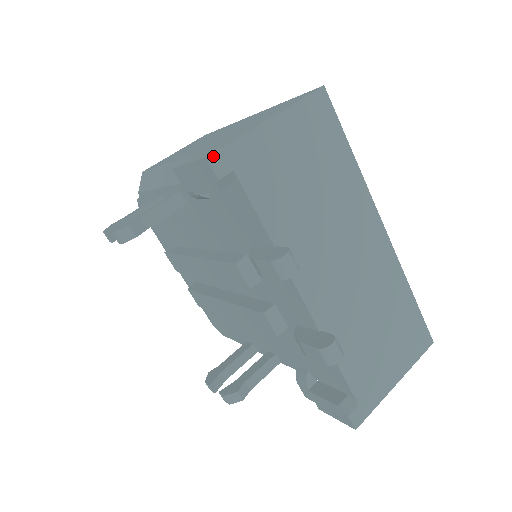
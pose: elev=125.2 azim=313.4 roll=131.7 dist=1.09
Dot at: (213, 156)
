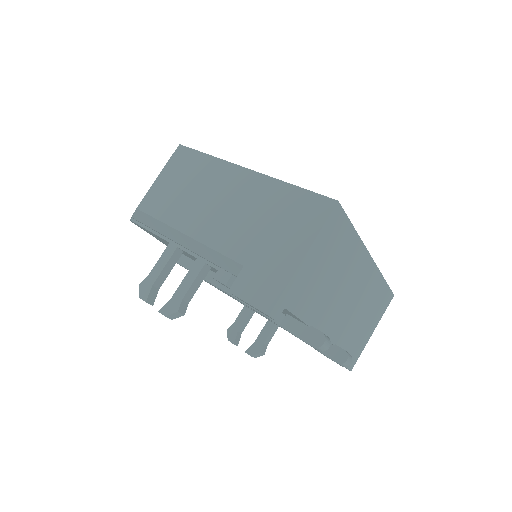
Dot at: (272, 311)
